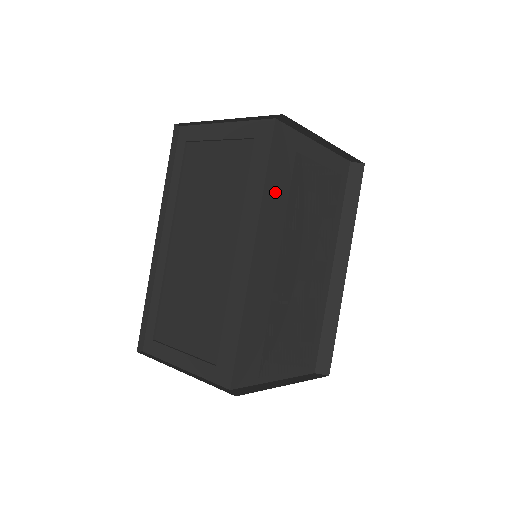
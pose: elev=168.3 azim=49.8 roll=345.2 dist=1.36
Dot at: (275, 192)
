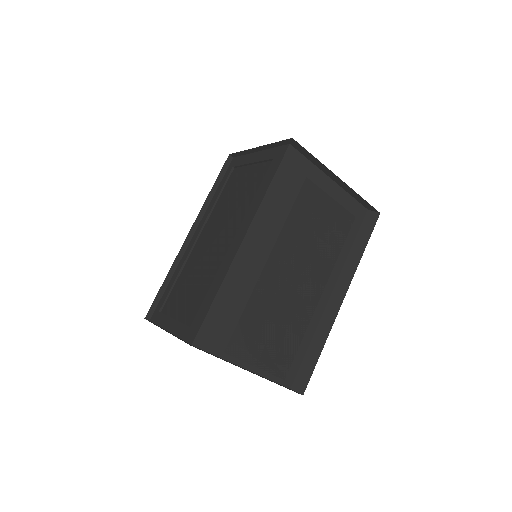
Dot at: (277, 200)
